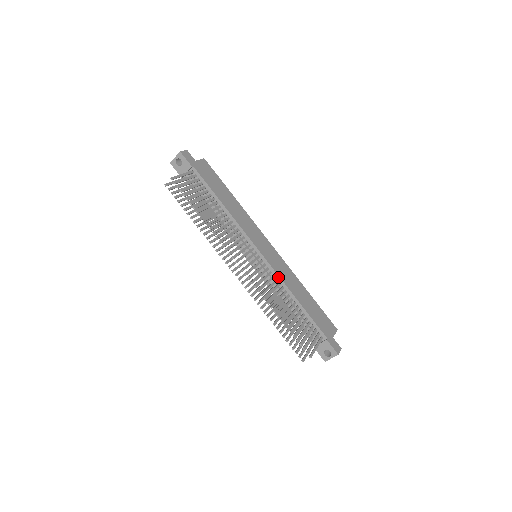
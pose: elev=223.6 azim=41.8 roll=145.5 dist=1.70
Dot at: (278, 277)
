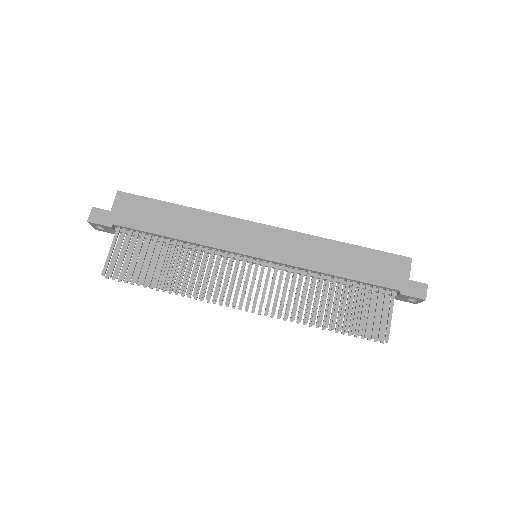
Dot at: (295, 267)
